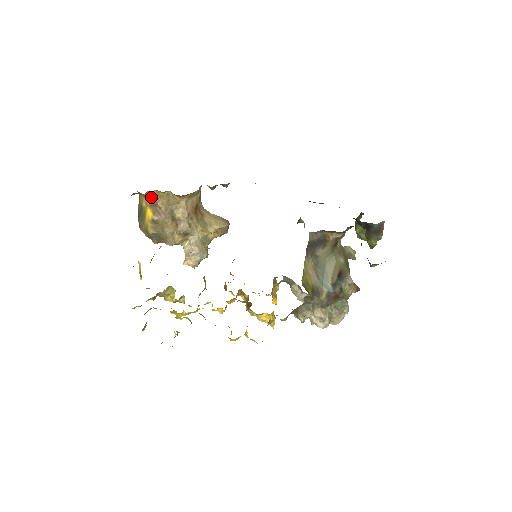
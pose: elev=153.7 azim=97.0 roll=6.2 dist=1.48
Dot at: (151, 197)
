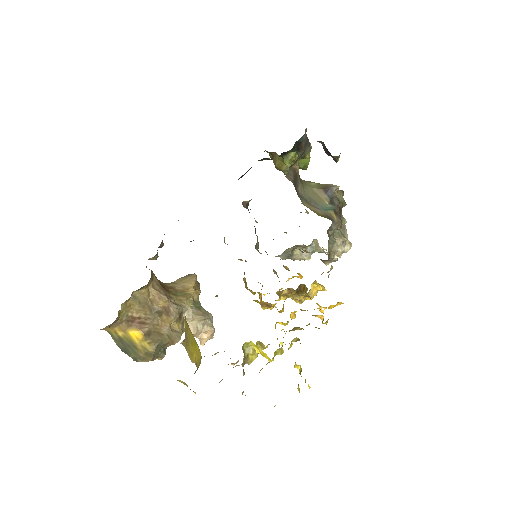
Dot at: (123, 317)
